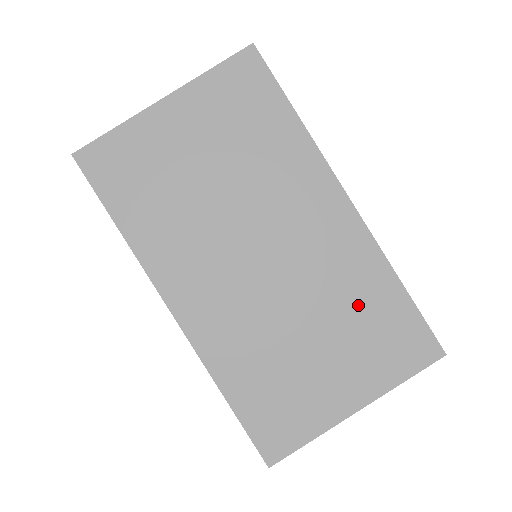
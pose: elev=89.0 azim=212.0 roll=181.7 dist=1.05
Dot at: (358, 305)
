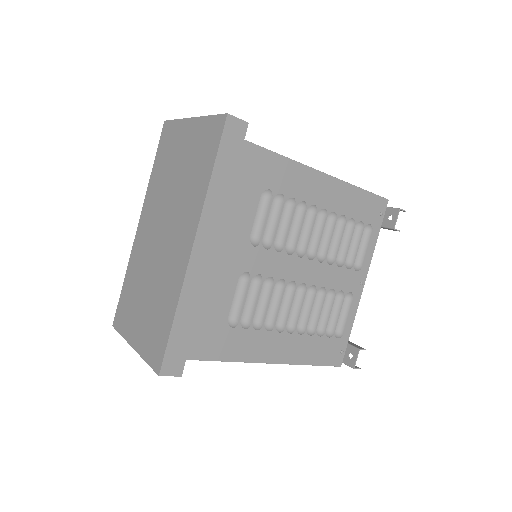
Dot at: (161, 303)
